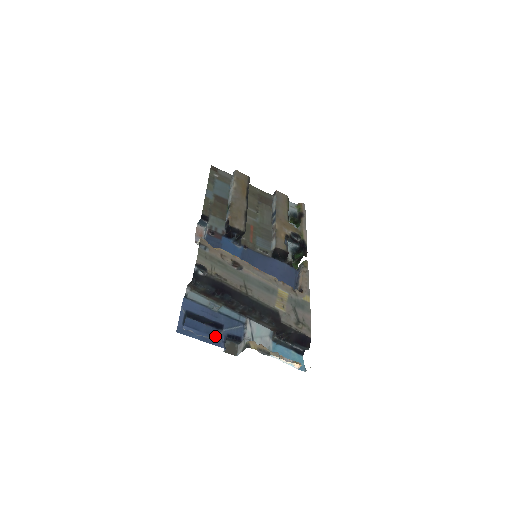
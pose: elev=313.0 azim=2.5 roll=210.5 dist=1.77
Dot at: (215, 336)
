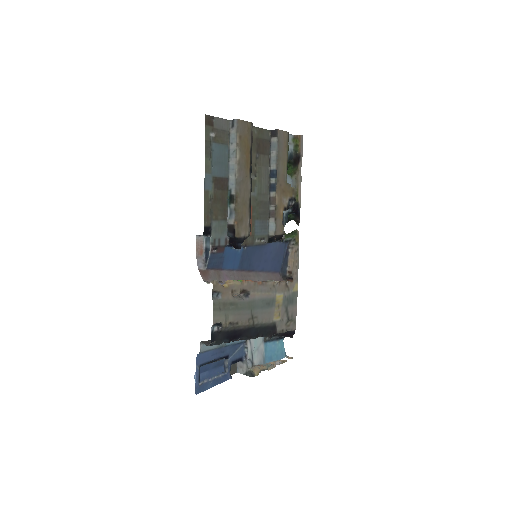
Dot at: (220, 365)
